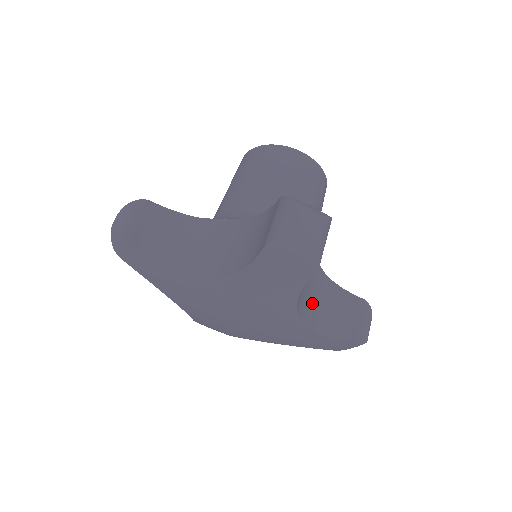
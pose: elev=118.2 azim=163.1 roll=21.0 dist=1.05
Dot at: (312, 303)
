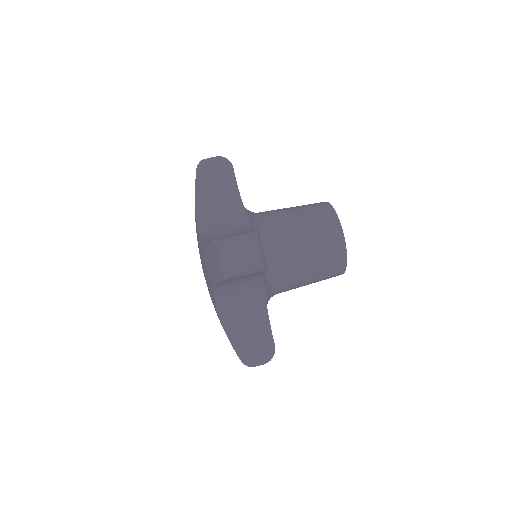
Dot at: (237, 306)
